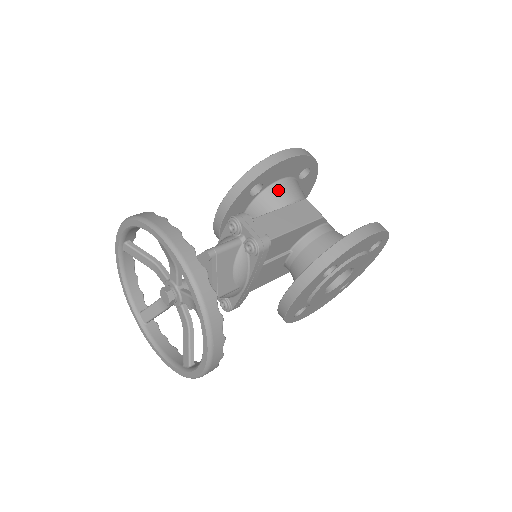
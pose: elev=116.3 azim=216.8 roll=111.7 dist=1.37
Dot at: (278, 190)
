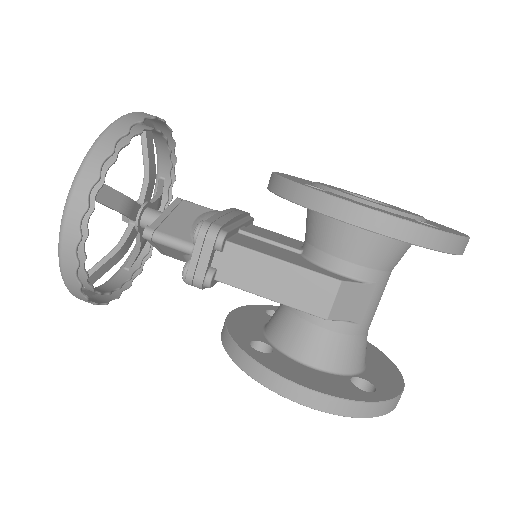
Dot at: (341, 231)
